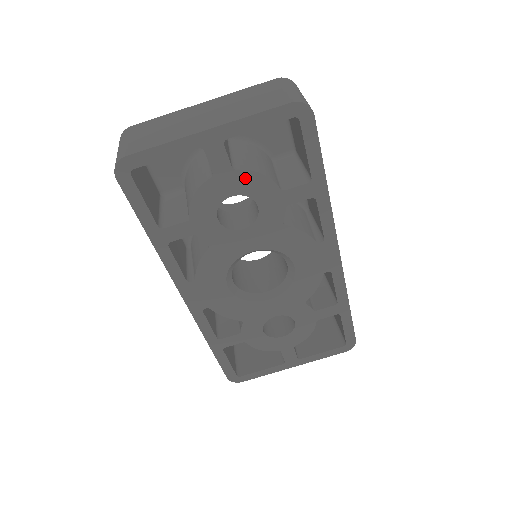
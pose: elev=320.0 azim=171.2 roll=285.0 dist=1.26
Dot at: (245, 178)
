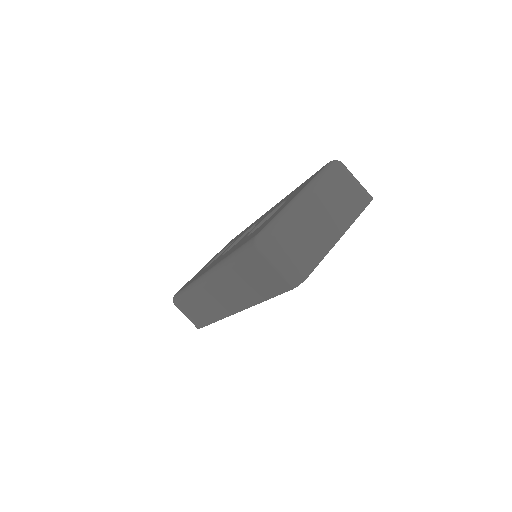
Dot at: occluded
